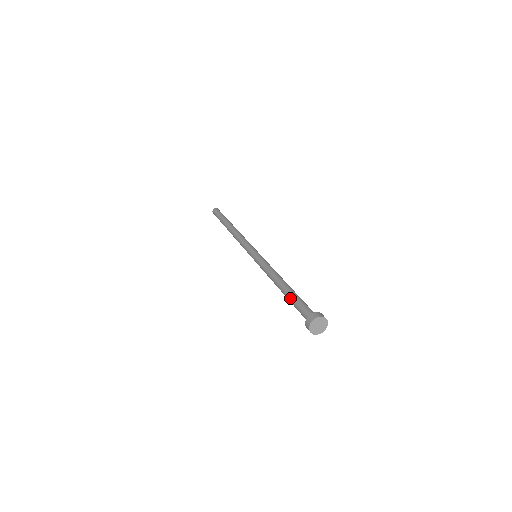
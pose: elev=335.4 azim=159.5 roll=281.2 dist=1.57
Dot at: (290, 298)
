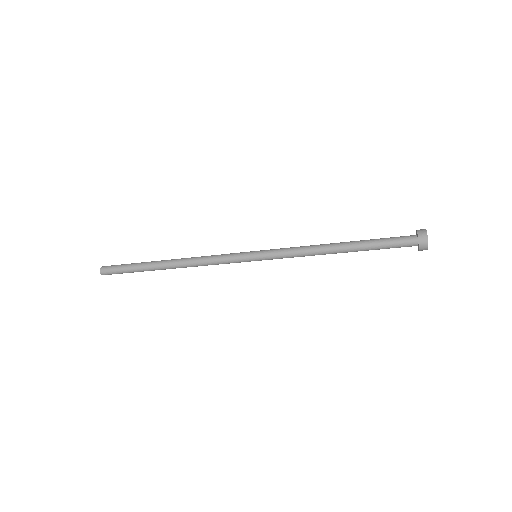
Dot at: (368, 240)
